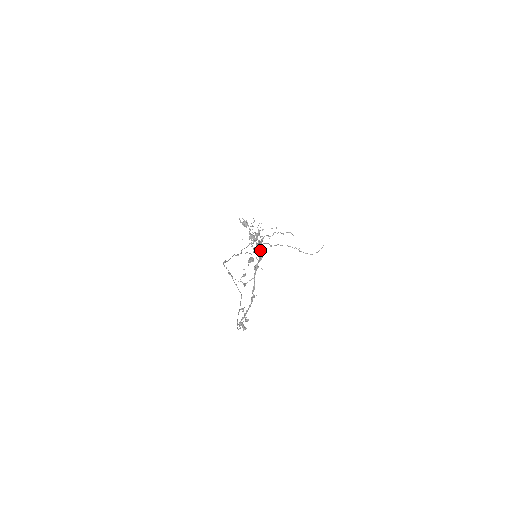
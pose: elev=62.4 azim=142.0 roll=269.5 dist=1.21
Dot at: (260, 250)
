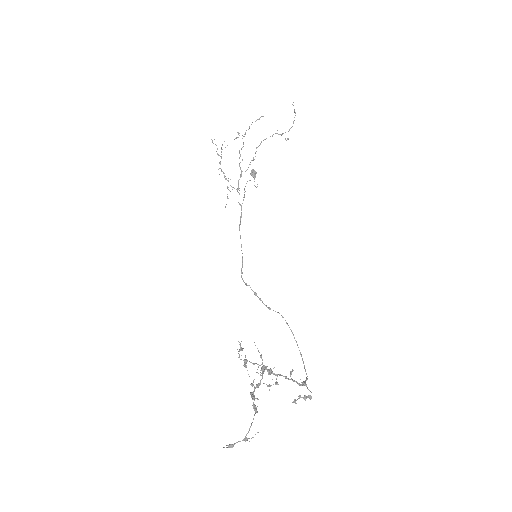
Dot at: (258, 386)
